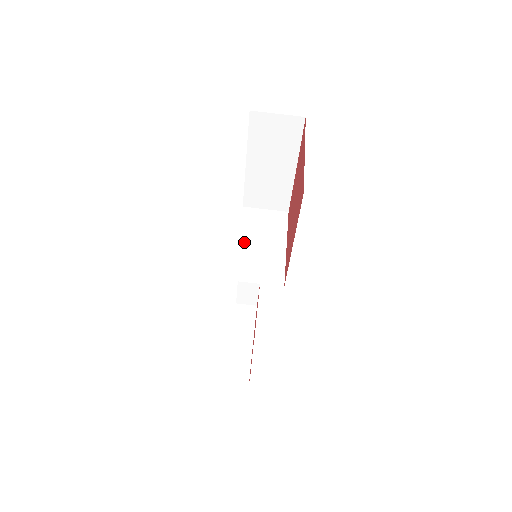
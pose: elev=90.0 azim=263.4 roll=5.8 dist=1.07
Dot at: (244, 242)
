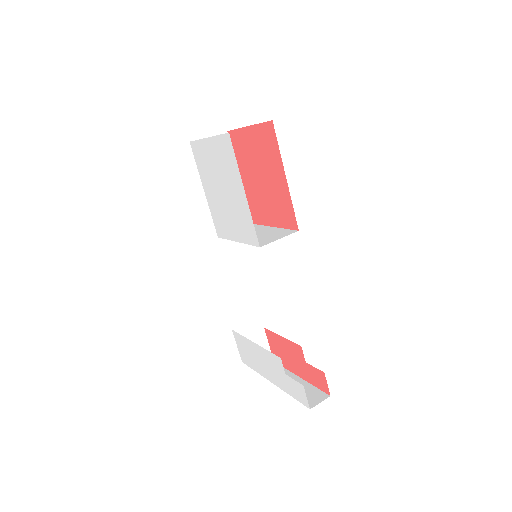
Dot at: occluded
